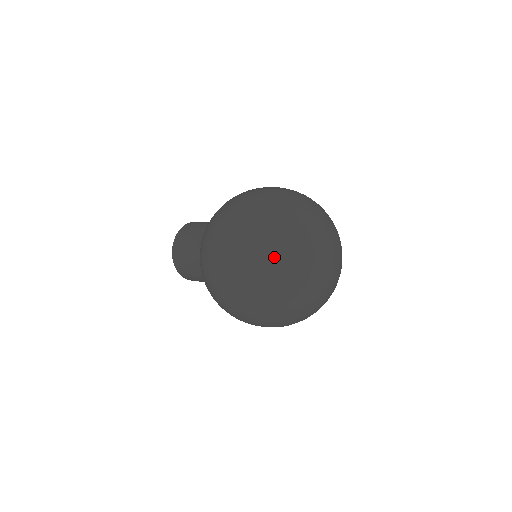
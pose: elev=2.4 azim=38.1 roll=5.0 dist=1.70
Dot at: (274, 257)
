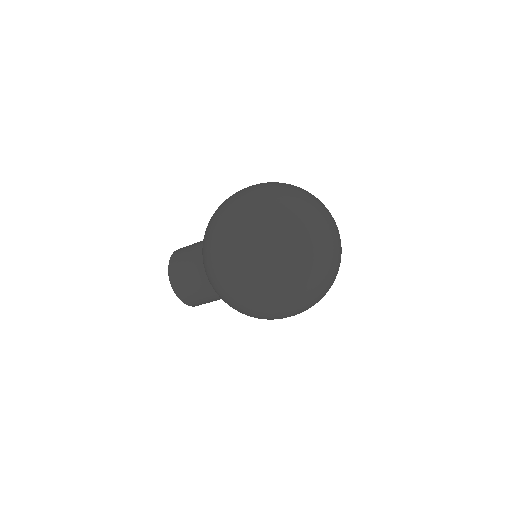
Dot at: (285, 224)
